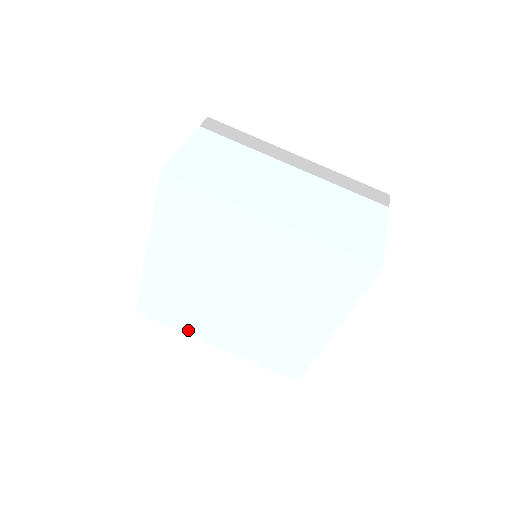
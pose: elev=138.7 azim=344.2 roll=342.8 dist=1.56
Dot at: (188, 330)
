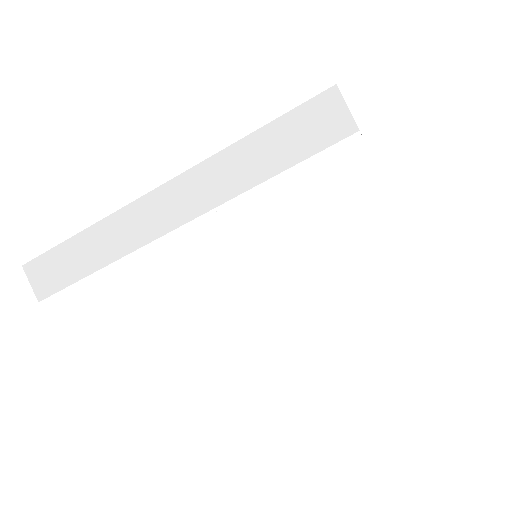
Dot at: occluded
